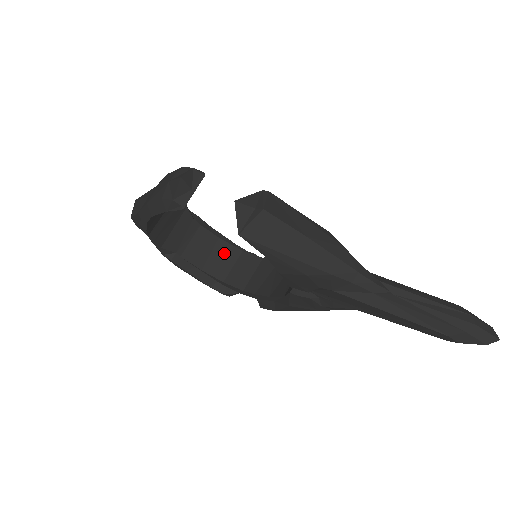
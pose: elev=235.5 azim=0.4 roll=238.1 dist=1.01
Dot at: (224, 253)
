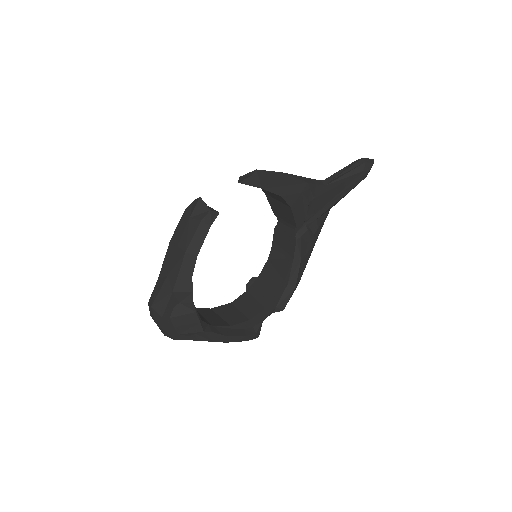
Dot at: (226, 311)
